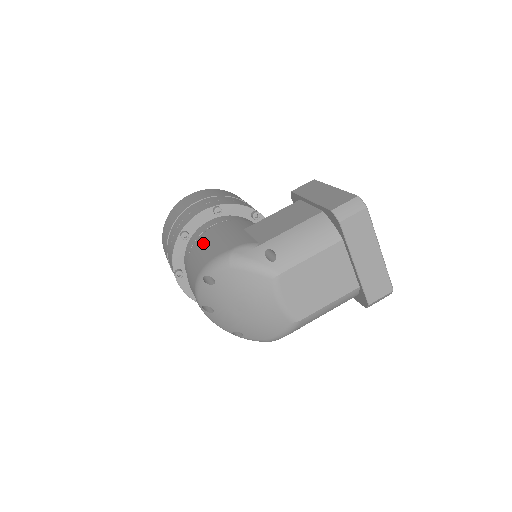
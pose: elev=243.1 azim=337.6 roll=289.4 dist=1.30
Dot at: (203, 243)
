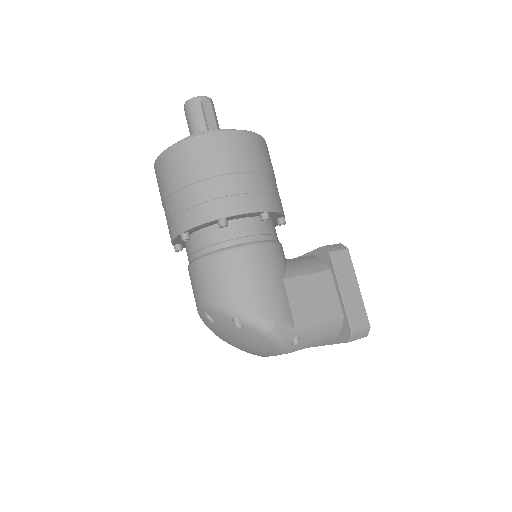
Dot at: (245, 269)
